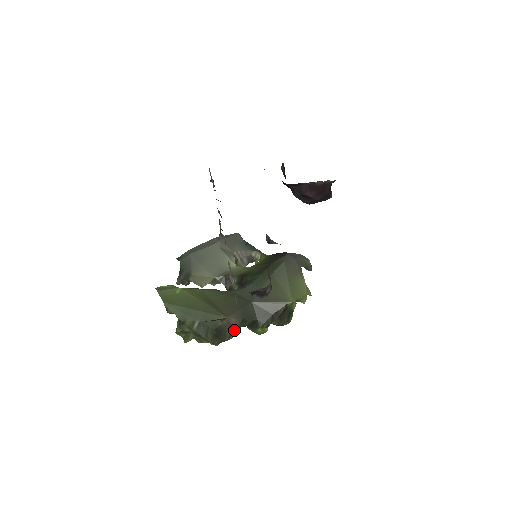
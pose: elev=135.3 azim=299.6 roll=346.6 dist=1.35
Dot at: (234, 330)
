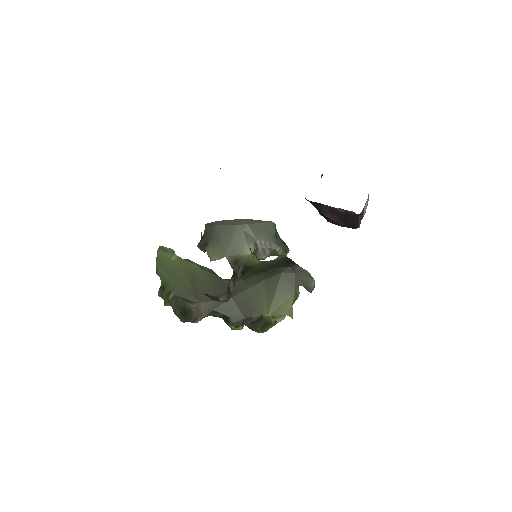
Dot at: (201, 316)
